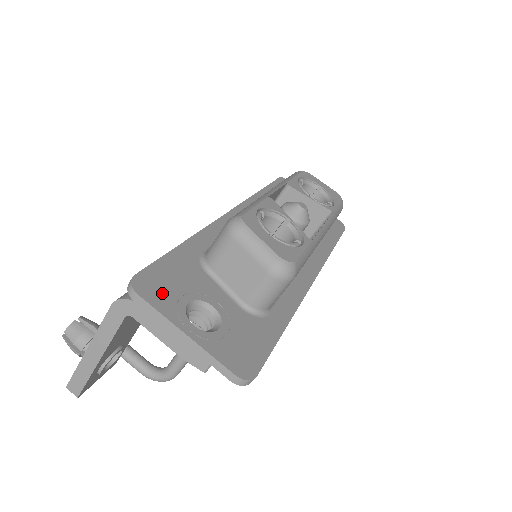
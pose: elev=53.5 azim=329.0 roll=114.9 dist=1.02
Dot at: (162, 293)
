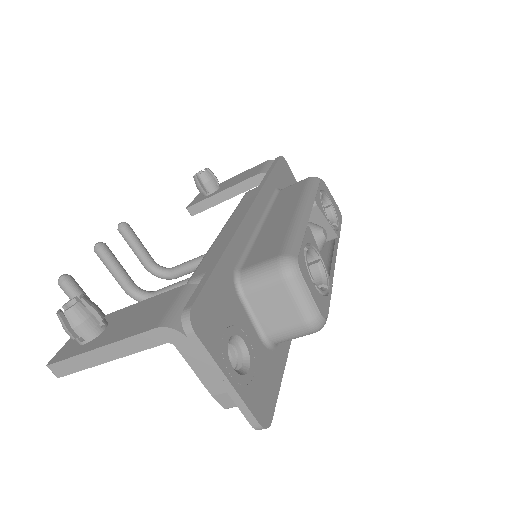
Dot at: (212, 329)
